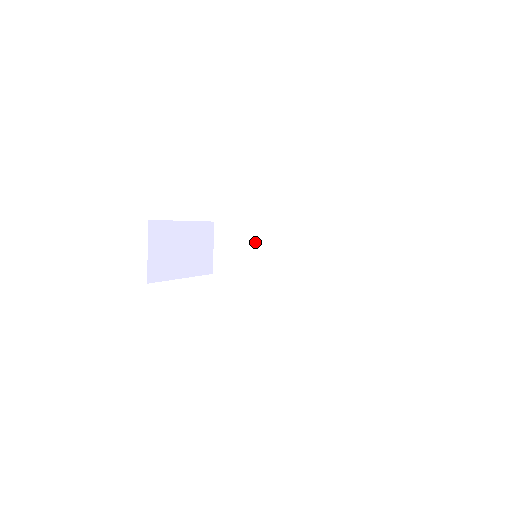
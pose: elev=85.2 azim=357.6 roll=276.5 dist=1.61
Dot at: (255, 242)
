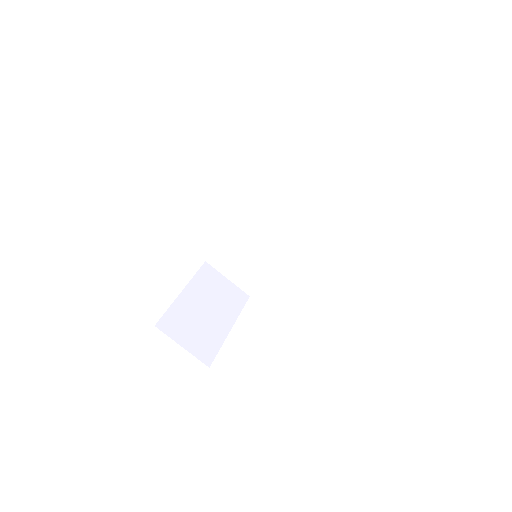
Dot at: (248, 241)
